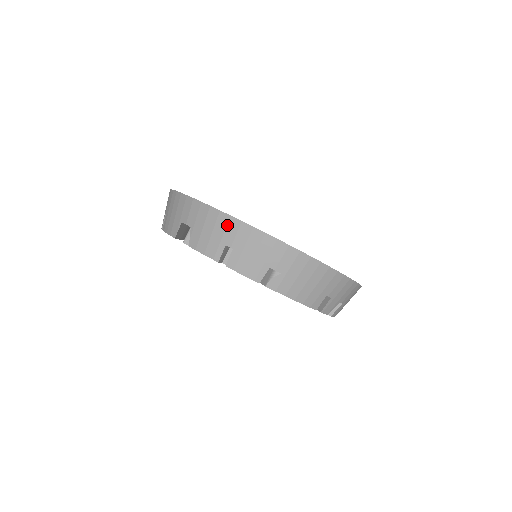
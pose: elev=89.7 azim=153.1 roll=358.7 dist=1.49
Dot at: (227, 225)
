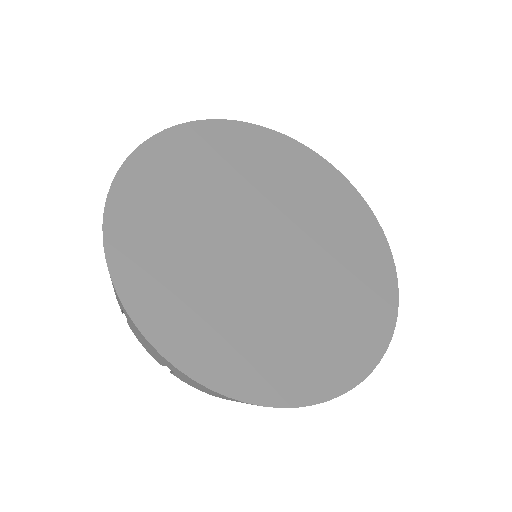
Dot at: occluded
